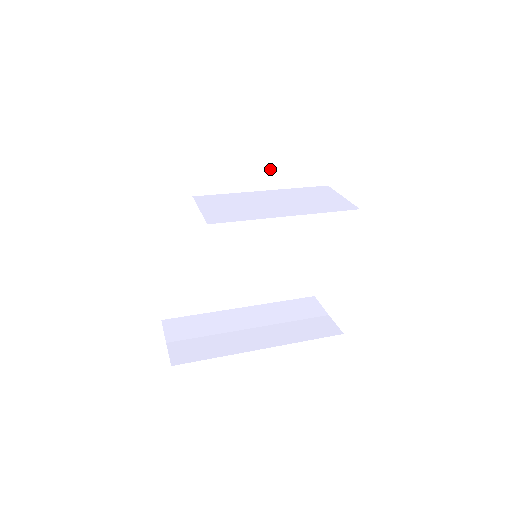
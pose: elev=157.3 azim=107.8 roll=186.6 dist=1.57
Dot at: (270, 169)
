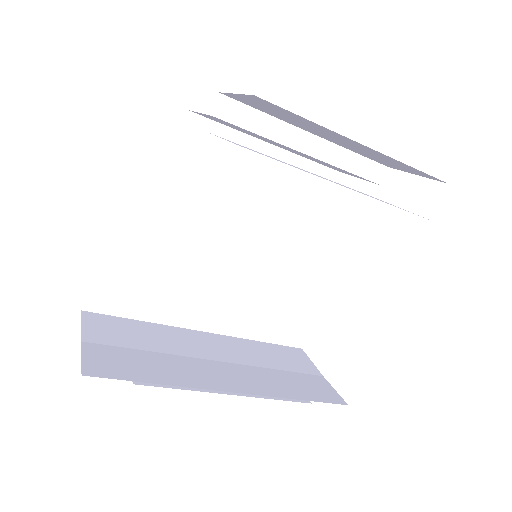
Dot at: (317, 138)
